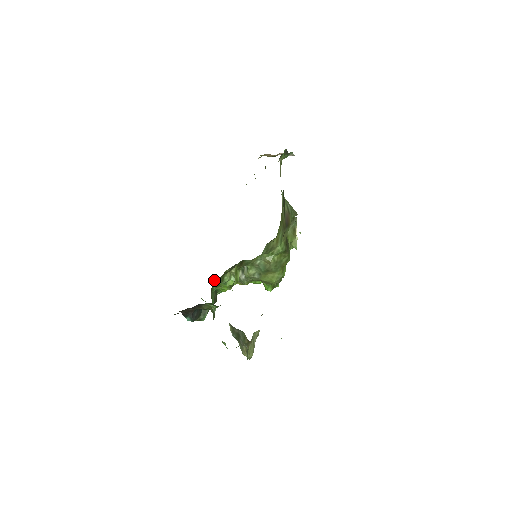
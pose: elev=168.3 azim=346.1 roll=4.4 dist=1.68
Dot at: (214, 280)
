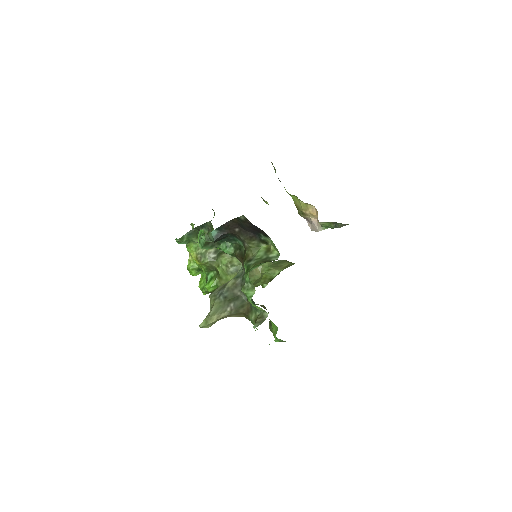
Dot at: (194, 228)
